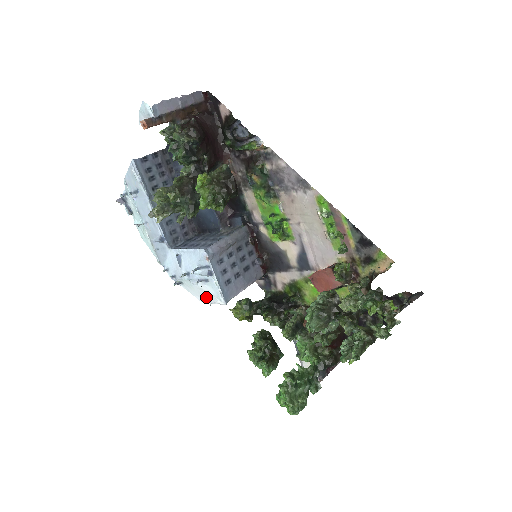
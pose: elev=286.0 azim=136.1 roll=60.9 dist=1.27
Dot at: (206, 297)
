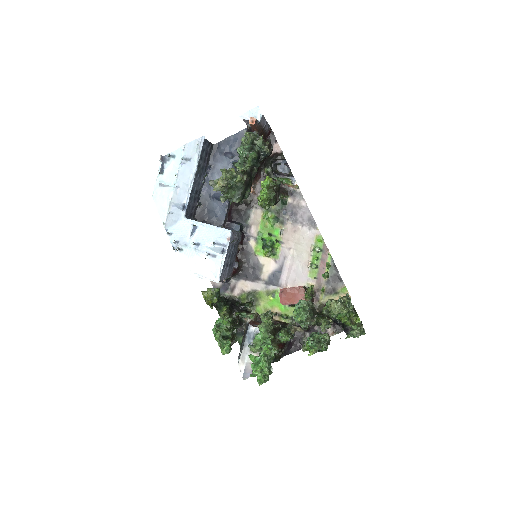
Dot at: (199, 270)
